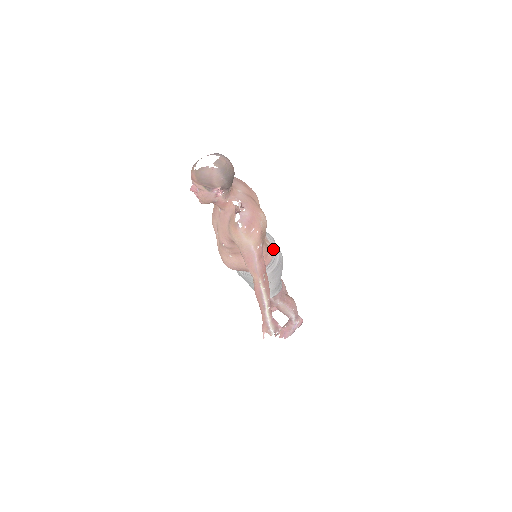
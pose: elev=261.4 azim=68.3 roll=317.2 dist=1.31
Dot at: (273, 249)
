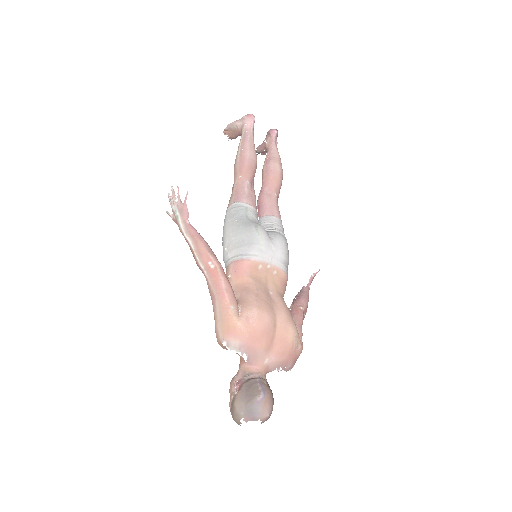
Dot at: (282, 268)
